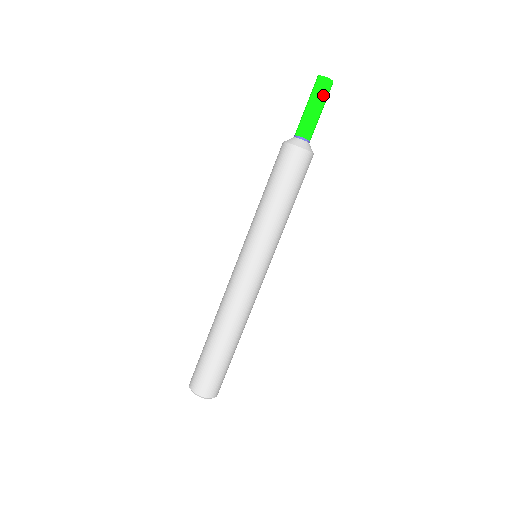
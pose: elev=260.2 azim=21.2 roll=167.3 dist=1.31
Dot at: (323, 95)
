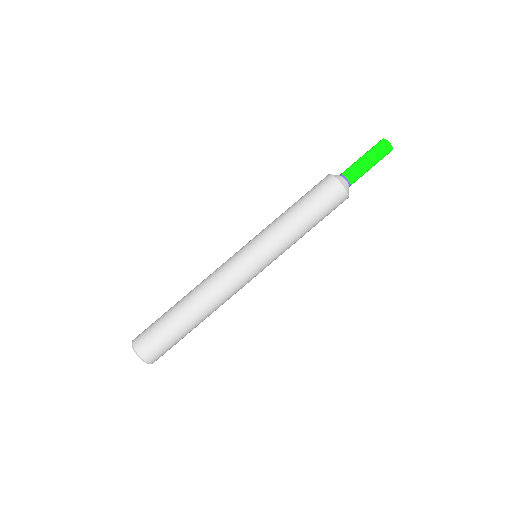
Dot at: (381, 157)
